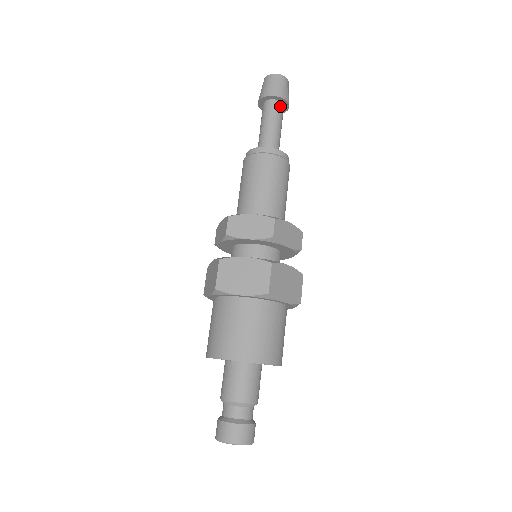
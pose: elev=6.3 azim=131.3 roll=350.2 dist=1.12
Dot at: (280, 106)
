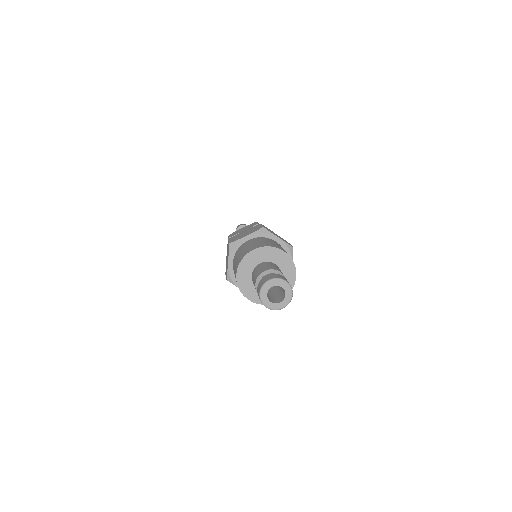
Dot at: occluded
